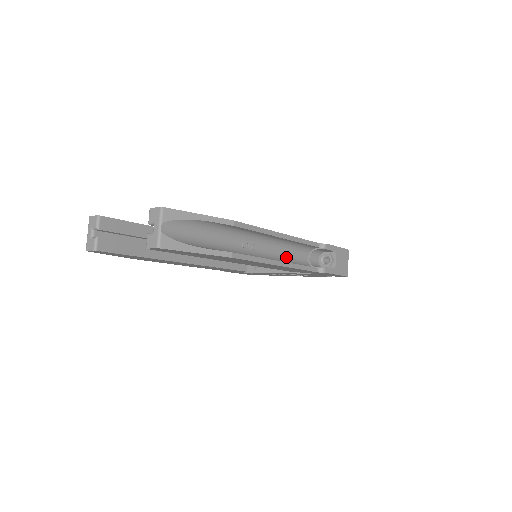
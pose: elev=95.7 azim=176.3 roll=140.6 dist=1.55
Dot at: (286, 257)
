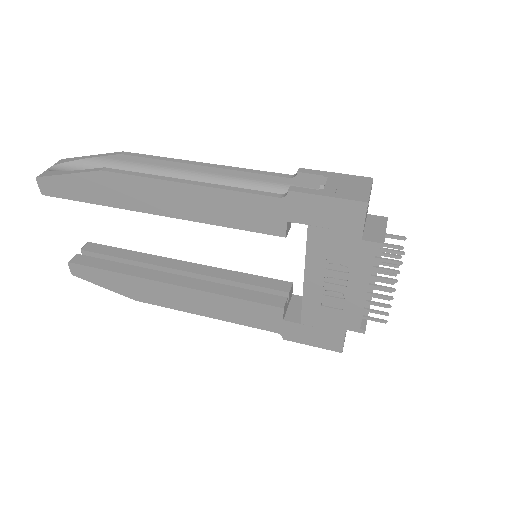
Dot at: occluded
